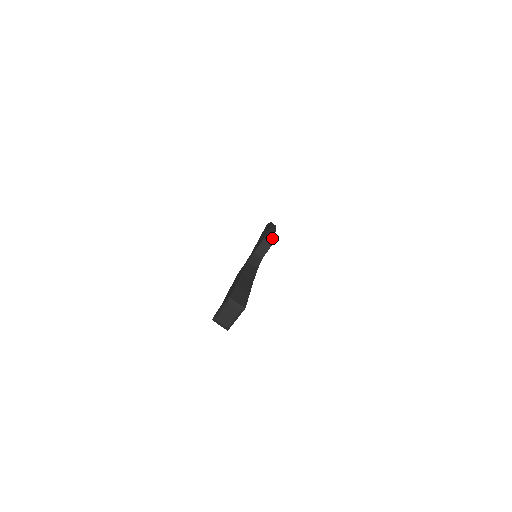
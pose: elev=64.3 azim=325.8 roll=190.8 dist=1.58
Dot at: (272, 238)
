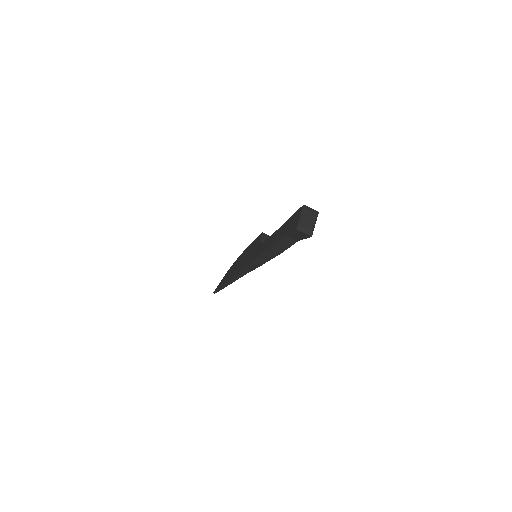
Dot at: occluded
